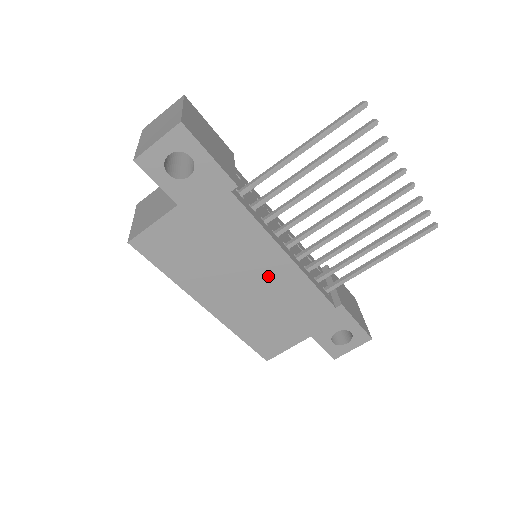
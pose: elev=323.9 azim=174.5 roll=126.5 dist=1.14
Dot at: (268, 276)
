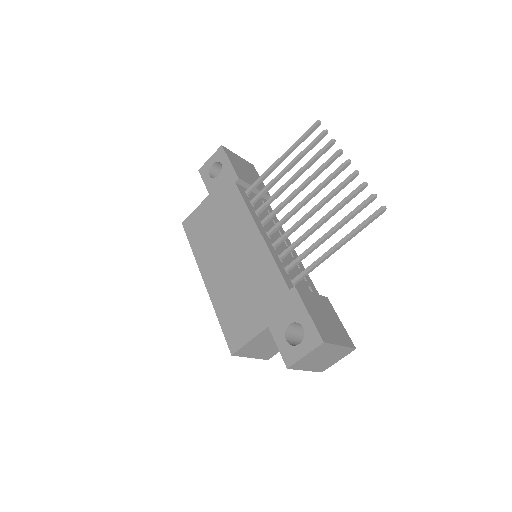
Dot at: (245, 251)
